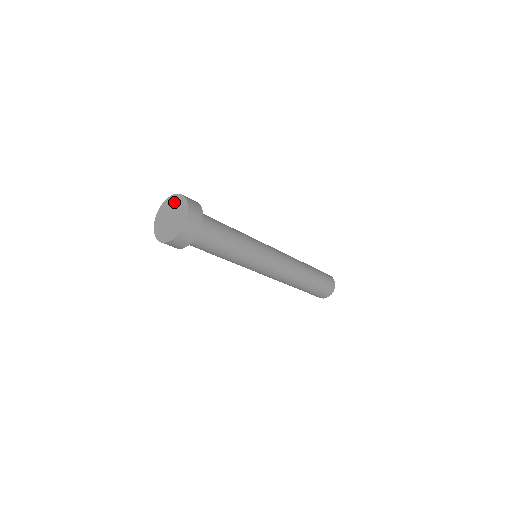
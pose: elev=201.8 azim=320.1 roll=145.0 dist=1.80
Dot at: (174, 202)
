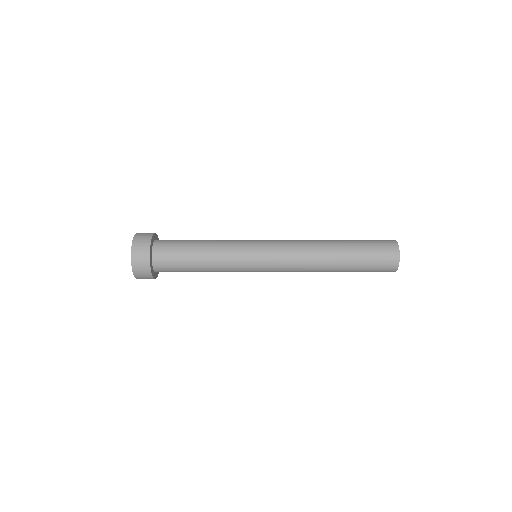
Dot at: occluded
